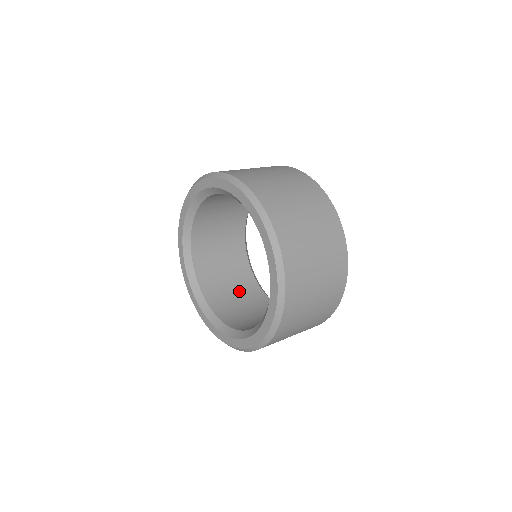
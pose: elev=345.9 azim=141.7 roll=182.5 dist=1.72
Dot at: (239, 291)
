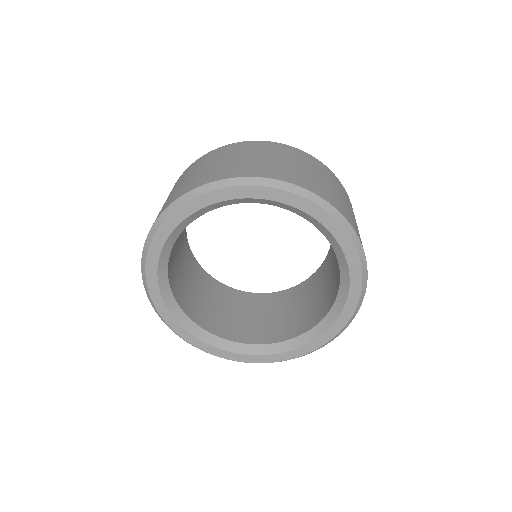
Dot at: (215, 299)
